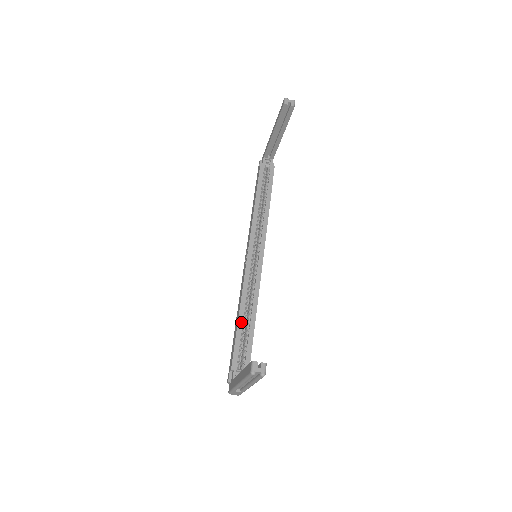
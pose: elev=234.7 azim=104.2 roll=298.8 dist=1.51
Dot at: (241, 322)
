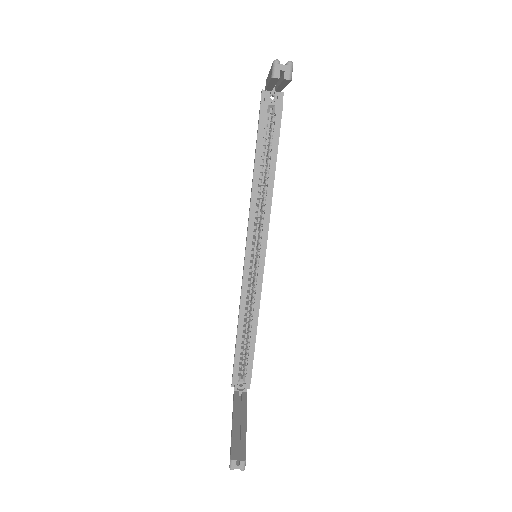
Dot at: (240, 336)
